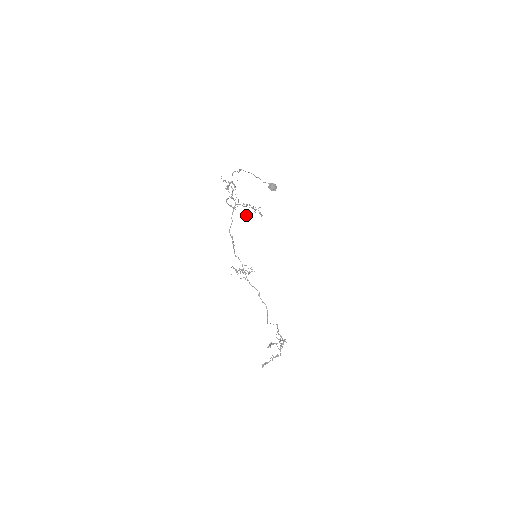
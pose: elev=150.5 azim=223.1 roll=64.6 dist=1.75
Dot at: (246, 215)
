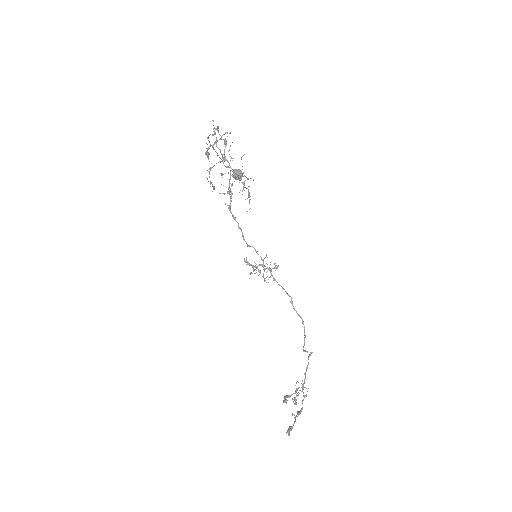
Dot at: occluded
